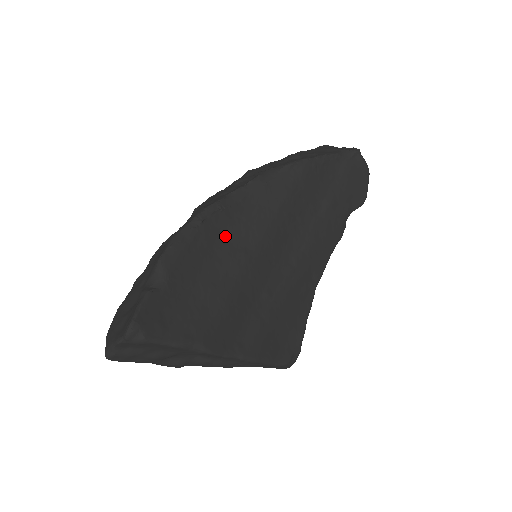
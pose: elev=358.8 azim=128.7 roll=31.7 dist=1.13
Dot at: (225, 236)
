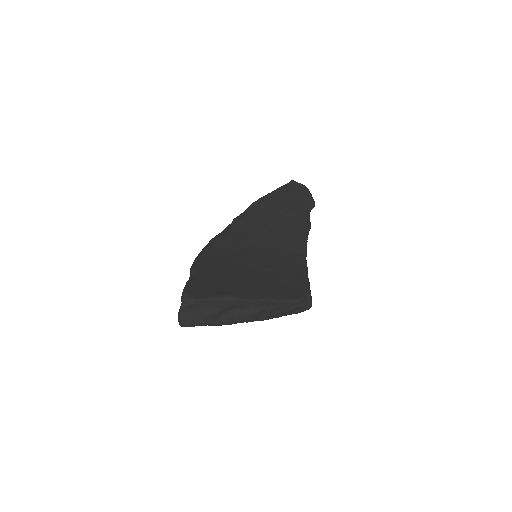
Dot at: (228, 249)
